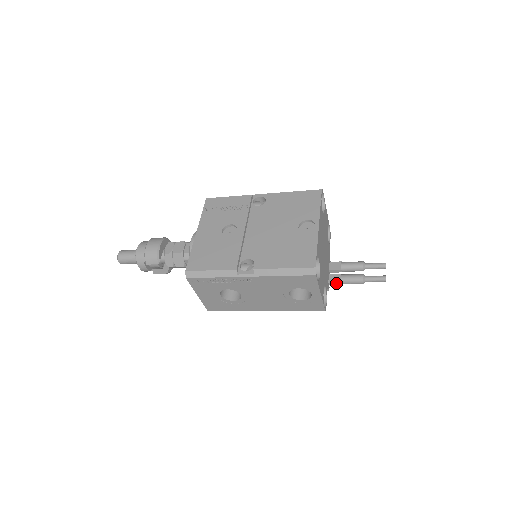
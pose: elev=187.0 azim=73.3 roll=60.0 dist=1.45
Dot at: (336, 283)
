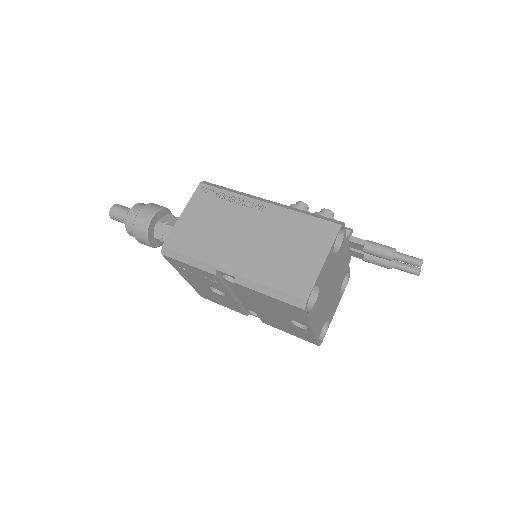
Dot at: (359, 257)
